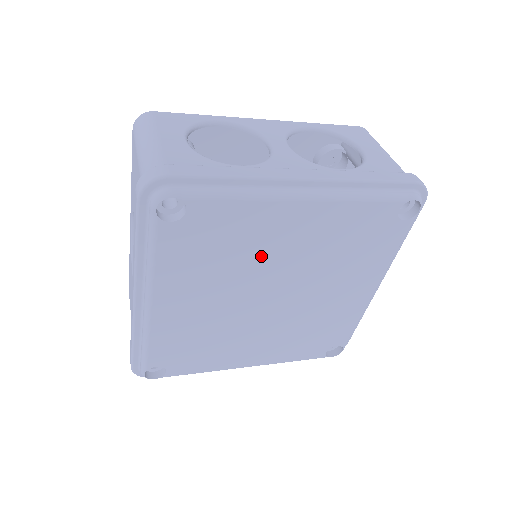
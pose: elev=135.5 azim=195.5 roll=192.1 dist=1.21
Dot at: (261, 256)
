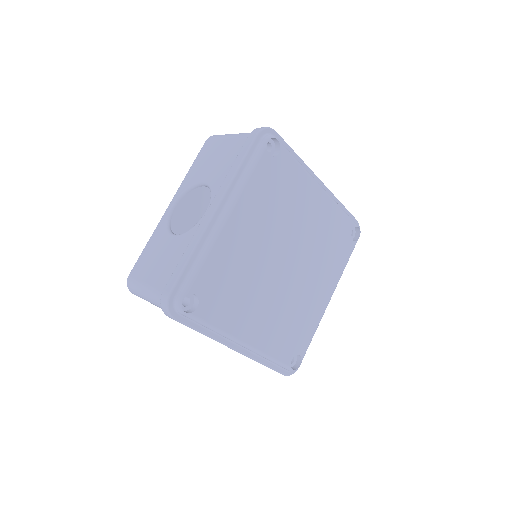
Dot at: (294, 217)
